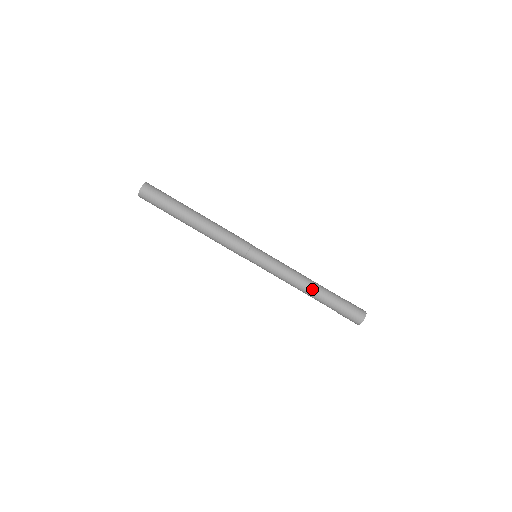
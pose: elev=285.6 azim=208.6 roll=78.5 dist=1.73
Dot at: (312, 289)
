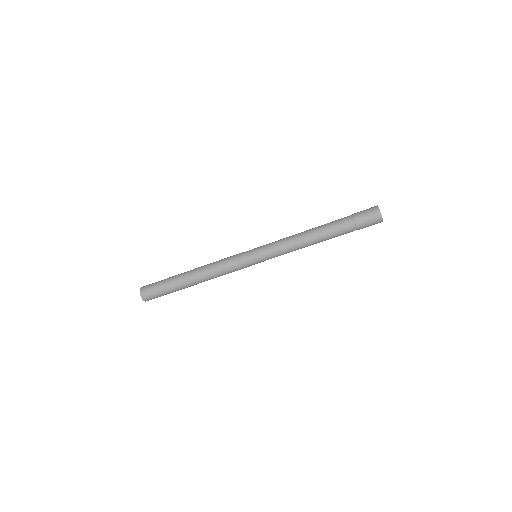
Dot at: (315, 231)
